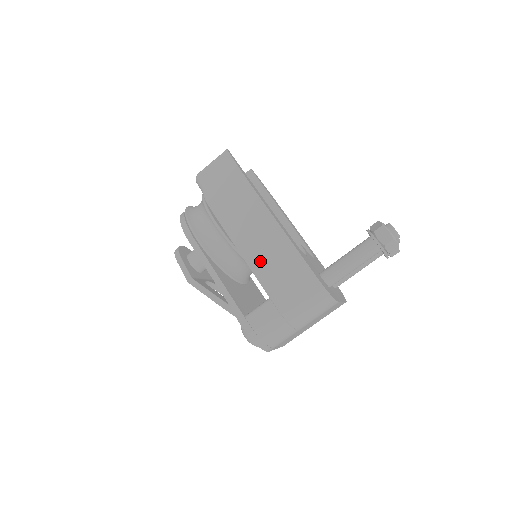
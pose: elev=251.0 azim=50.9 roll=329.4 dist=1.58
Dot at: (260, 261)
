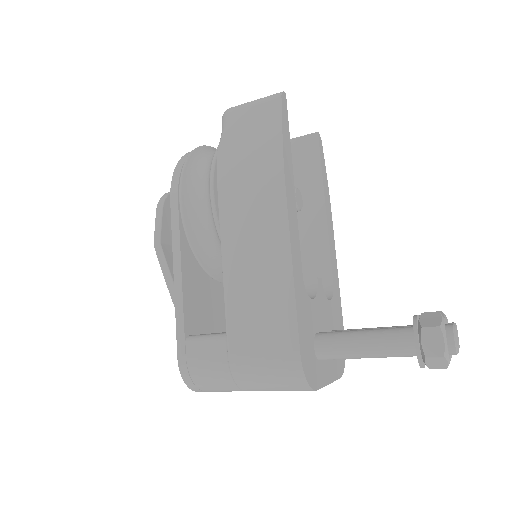
Dot at: (240, 277)
